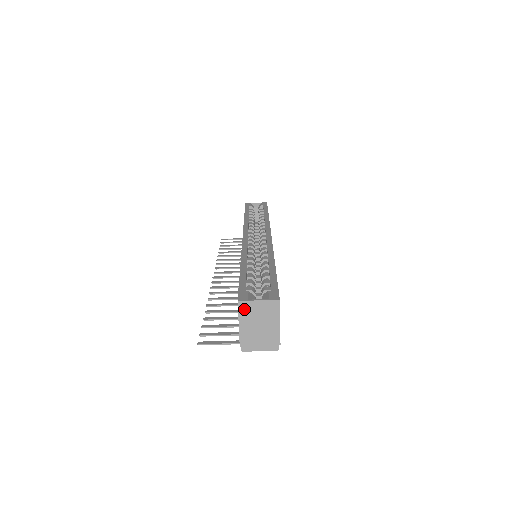
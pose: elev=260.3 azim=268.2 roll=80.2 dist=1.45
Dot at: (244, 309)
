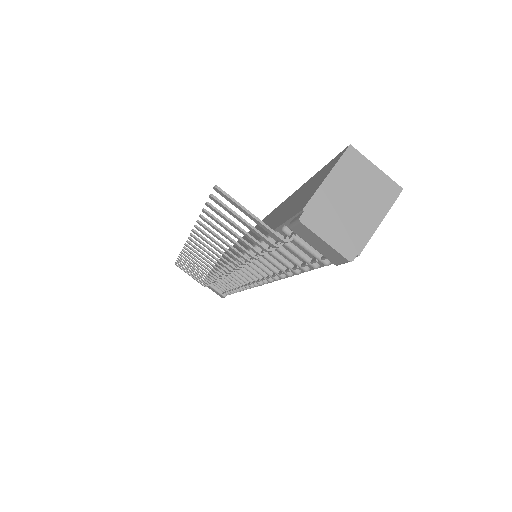
Dot at: (350, 162)
